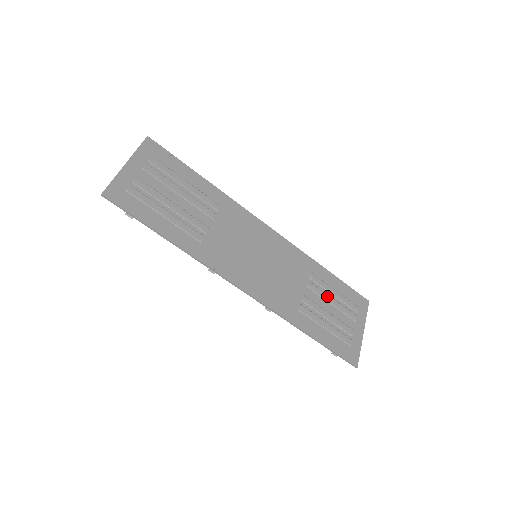
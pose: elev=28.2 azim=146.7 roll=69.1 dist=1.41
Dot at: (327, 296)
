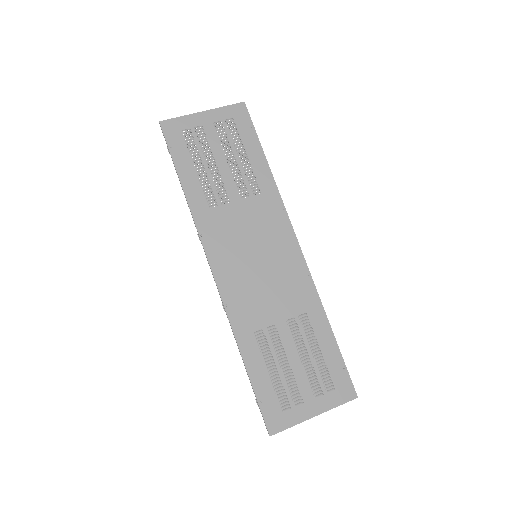
Dot at: (303, 348)
